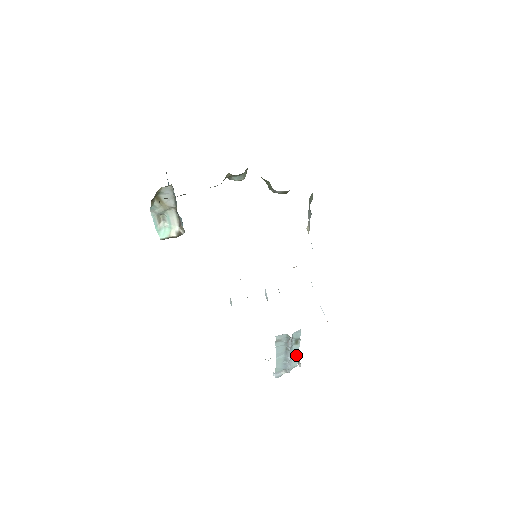
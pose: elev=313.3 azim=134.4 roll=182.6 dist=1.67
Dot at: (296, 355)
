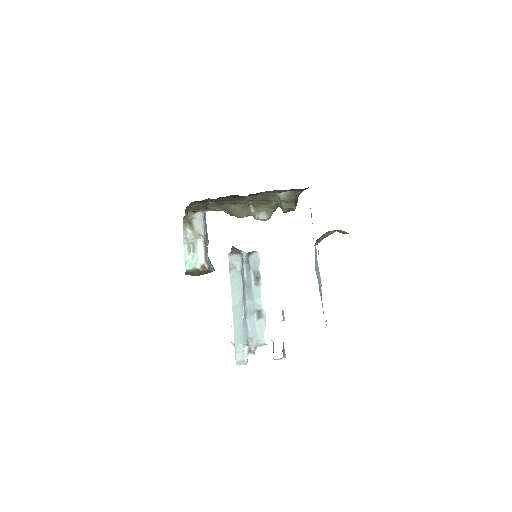
Dot at: (261, 315)
